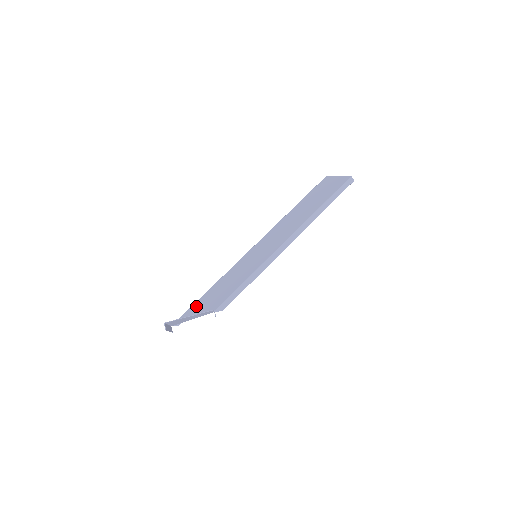
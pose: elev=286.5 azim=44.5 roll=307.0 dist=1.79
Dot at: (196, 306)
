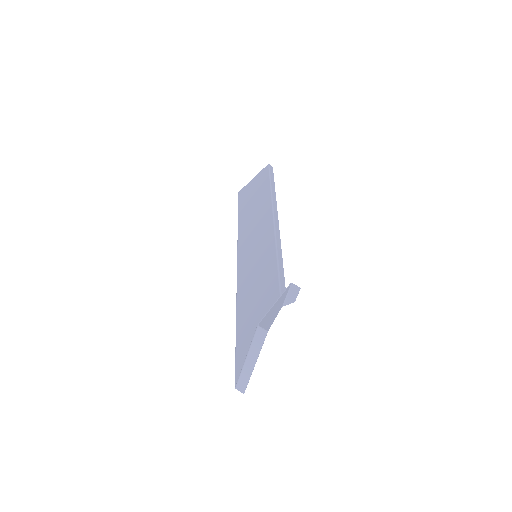
Dot at: (243, 342)
